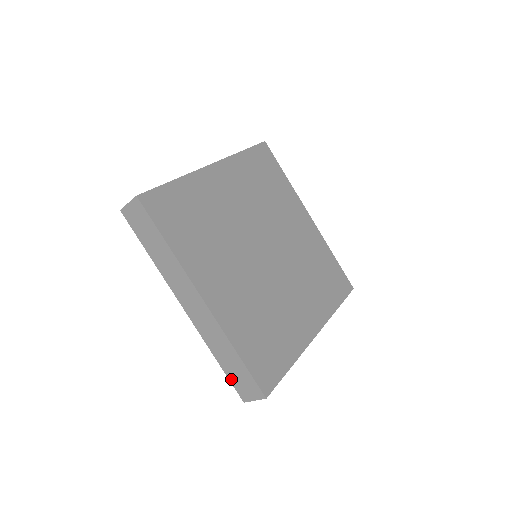
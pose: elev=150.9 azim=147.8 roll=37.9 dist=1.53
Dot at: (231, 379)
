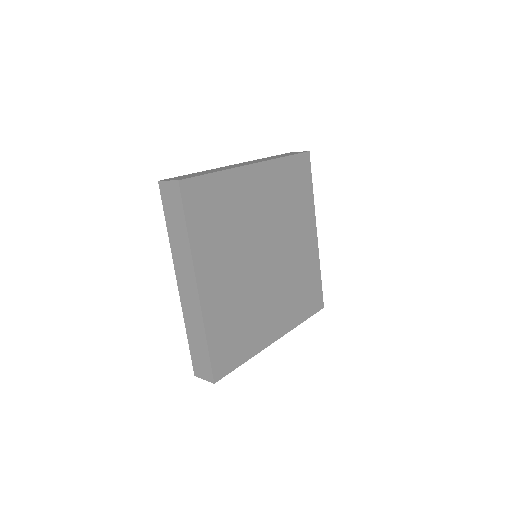
Dot at: (192, 355)
